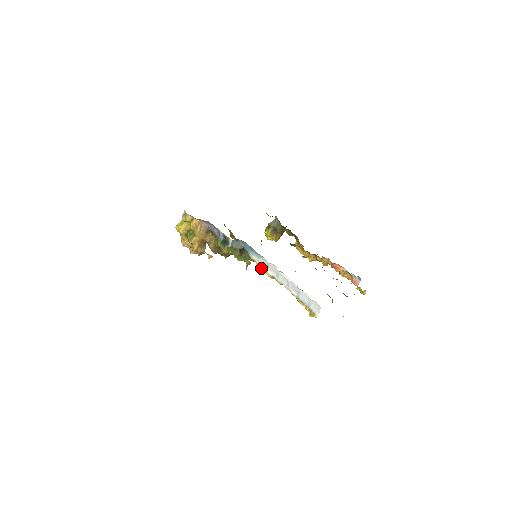
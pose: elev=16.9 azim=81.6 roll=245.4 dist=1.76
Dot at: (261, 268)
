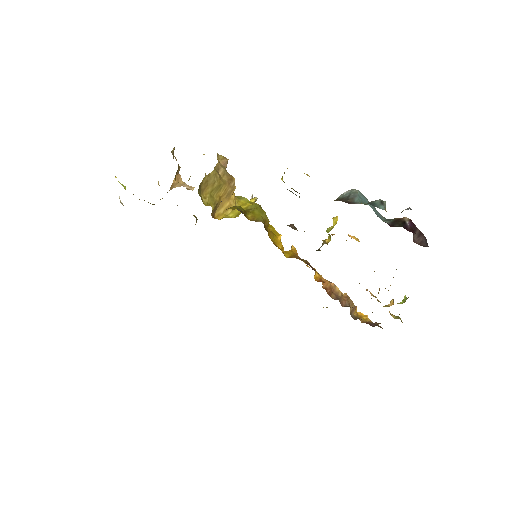
Dot at: occluded
